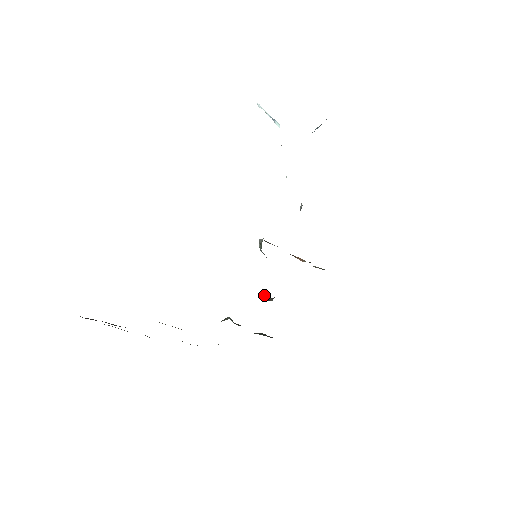
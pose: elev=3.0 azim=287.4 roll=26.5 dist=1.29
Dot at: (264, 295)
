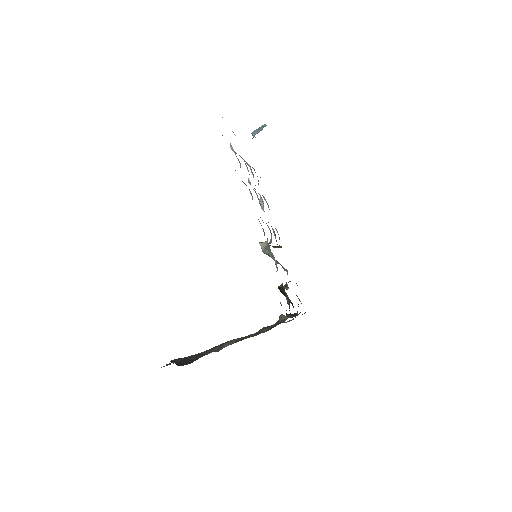
Dot at: occluded
